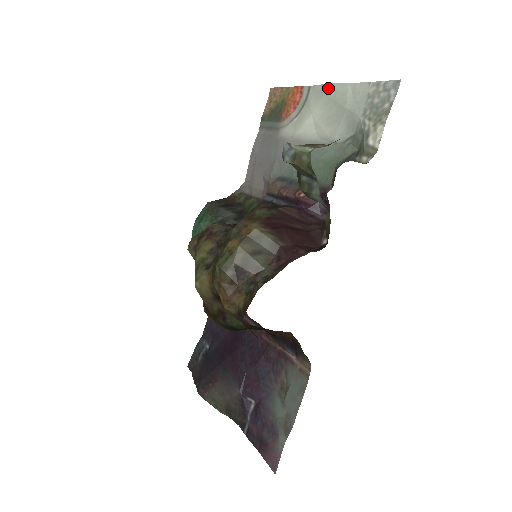
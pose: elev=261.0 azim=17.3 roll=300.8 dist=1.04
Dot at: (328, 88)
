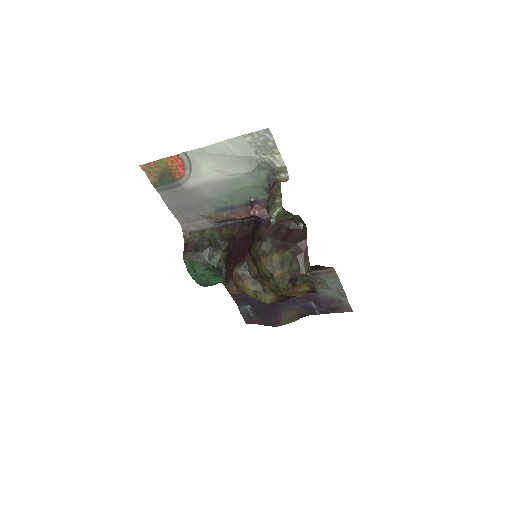
Dot at: (207, 149)
